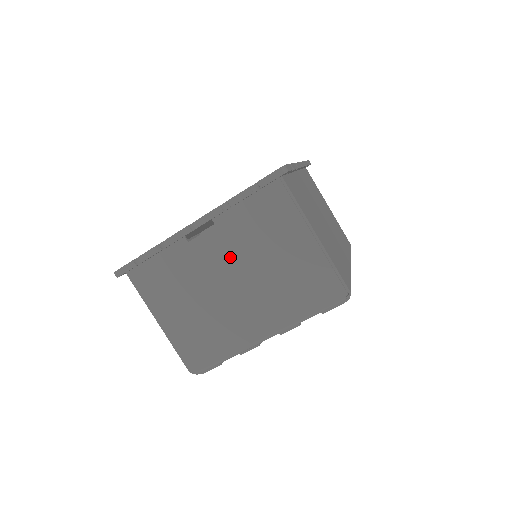
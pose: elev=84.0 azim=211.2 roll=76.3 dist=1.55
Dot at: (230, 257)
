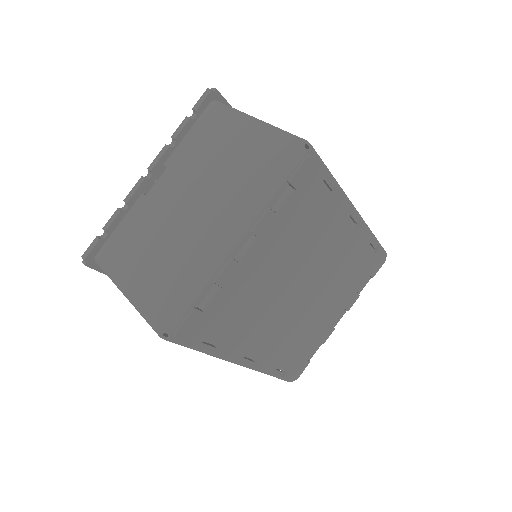
Dot at: (183, 184)
